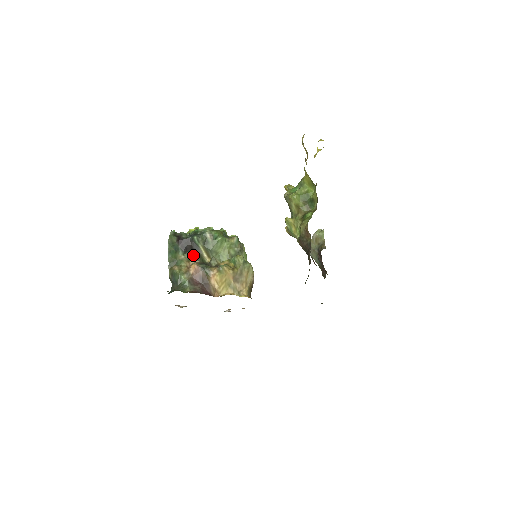
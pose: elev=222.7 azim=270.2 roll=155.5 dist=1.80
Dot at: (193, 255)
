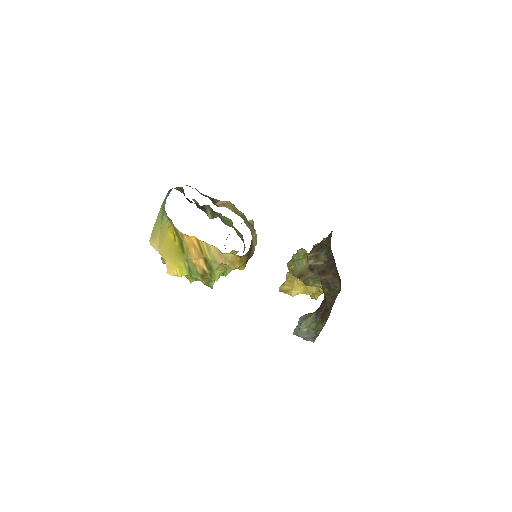
Dot at: (198, 207)
